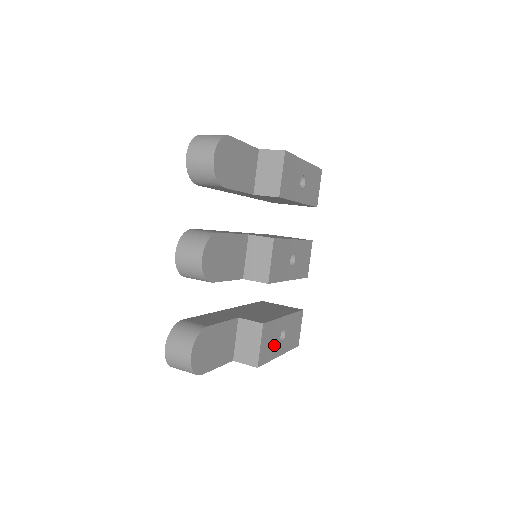
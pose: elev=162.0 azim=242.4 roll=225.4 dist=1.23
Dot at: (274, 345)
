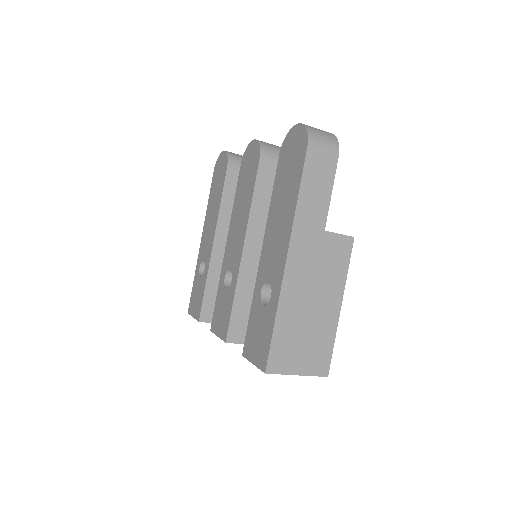
Dot at: occluded
